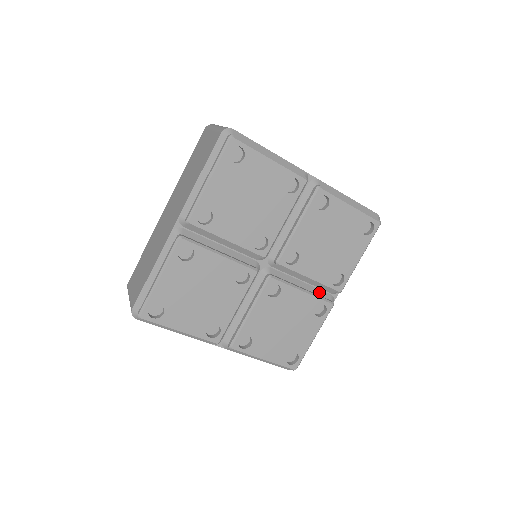
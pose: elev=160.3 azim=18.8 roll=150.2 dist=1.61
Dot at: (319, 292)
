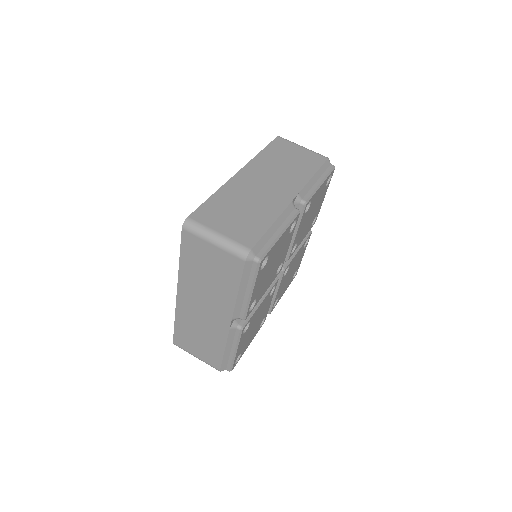
Dot at: occluded
